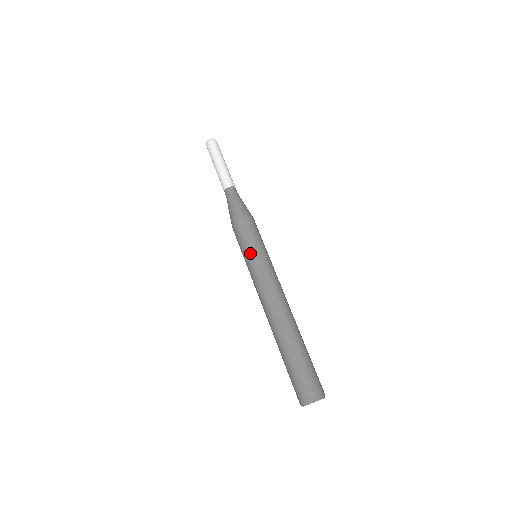
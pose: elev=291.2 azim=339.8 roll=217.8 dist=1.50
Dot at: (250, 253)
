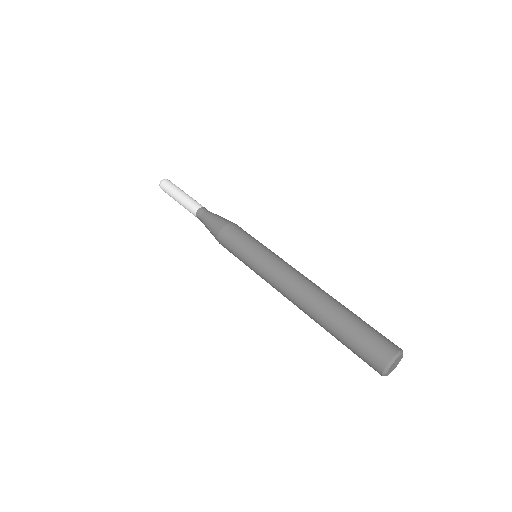
Dot at: (260, 244)
